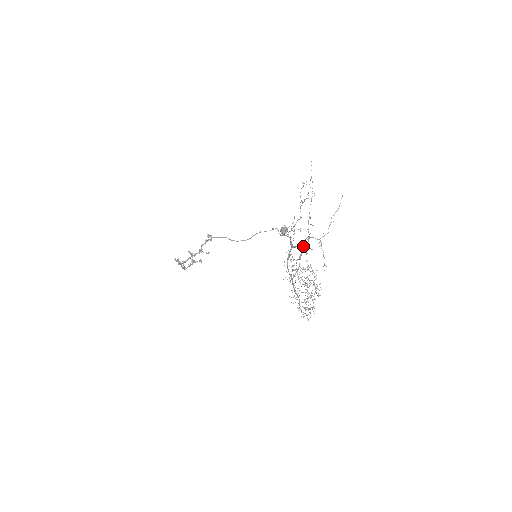
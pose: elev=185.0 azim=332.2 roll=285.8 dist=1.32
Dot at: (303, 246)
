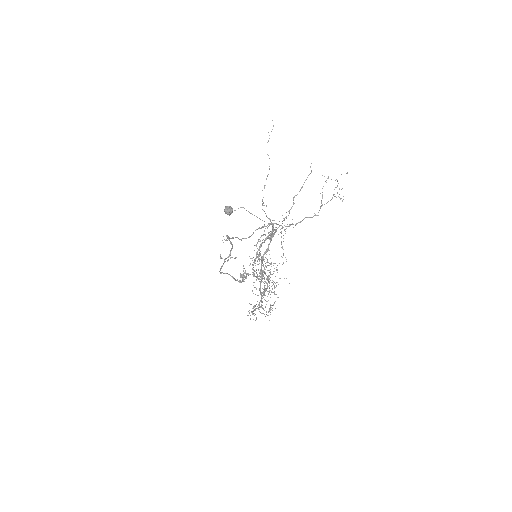
Dot at: (269, 235)
